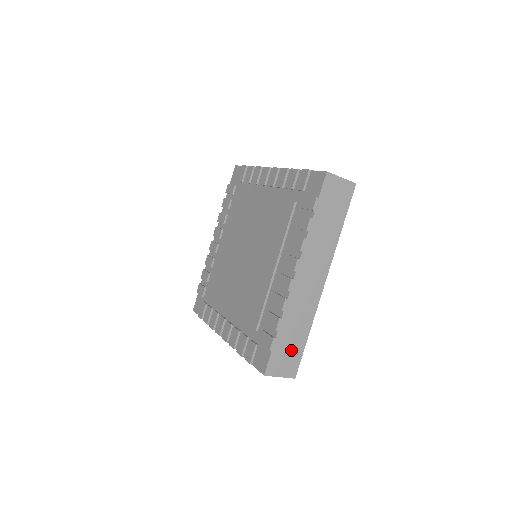
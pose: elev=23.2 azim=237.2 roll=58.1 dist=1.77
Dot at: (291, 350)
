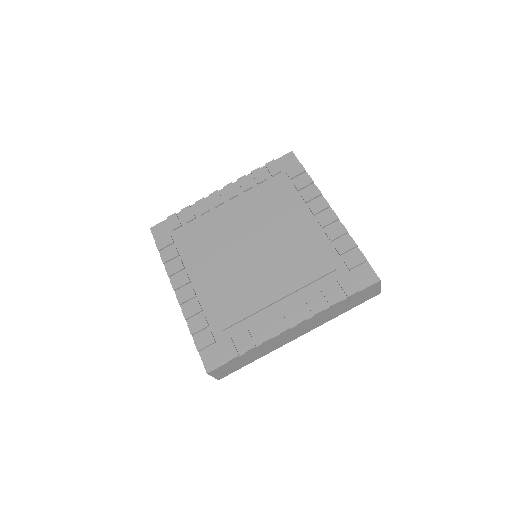
Dot at: occluded
